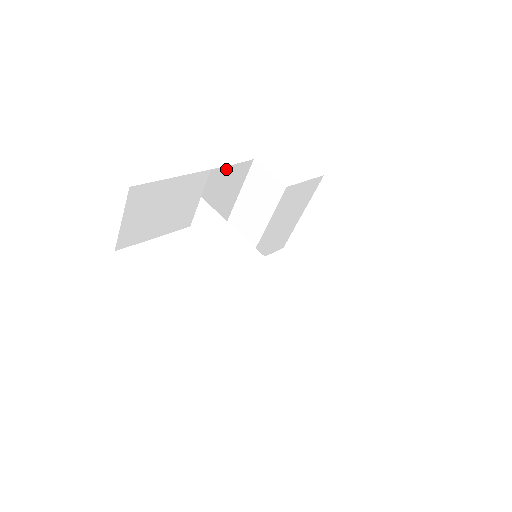
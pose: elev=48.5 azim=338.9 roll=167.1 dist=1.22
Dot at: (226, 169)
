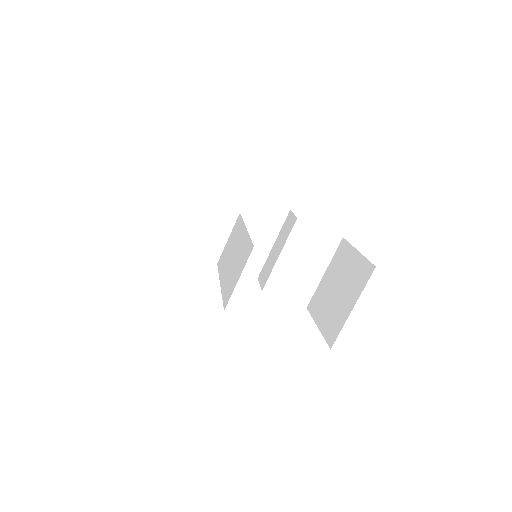
Dot at: (263, 201)
